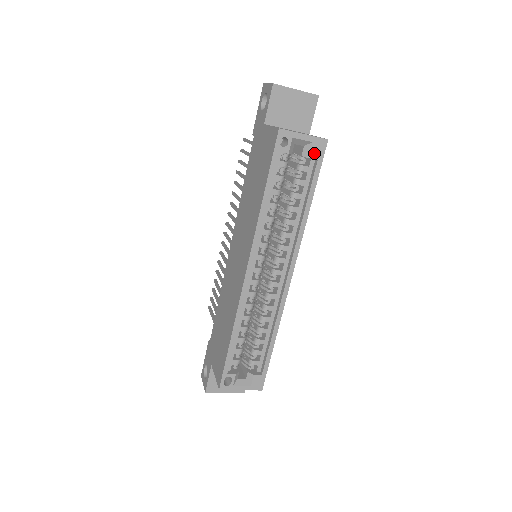
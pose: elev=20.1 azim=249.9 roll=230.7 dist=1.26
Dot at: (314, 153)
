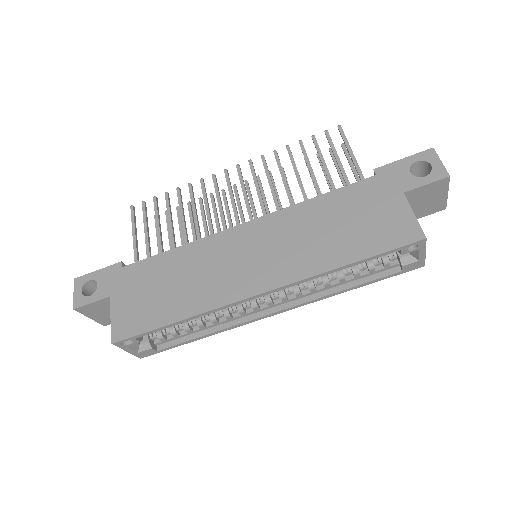
Dot at: (408, 266)
